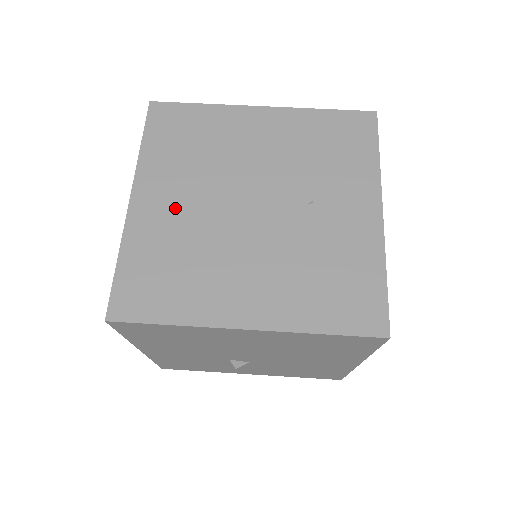
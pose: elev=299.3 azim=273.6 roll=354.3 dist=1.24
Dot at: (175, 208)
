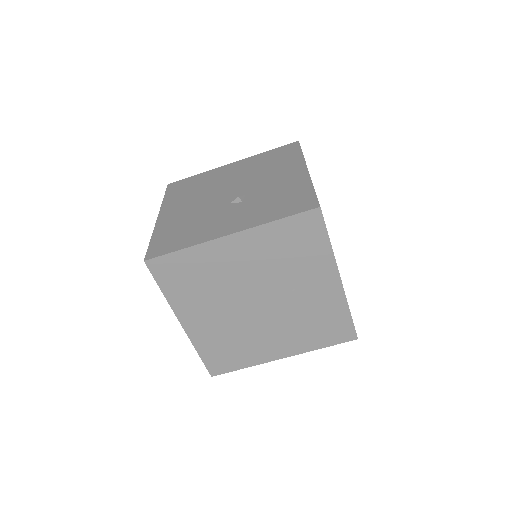
Dot at: (211, 321)
